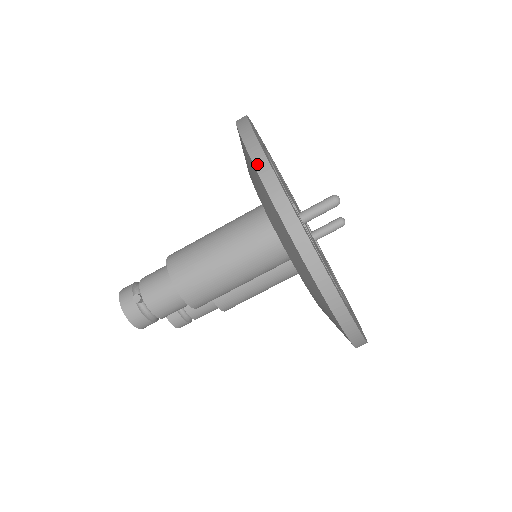
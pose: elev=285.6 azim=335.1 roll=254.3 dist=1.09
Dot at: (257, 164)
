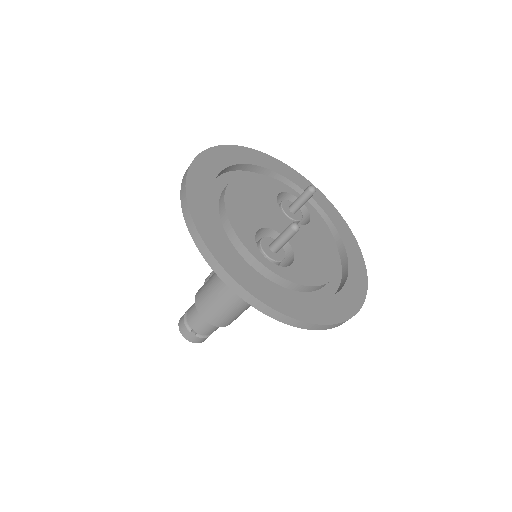
Dot at: (220, 275)
